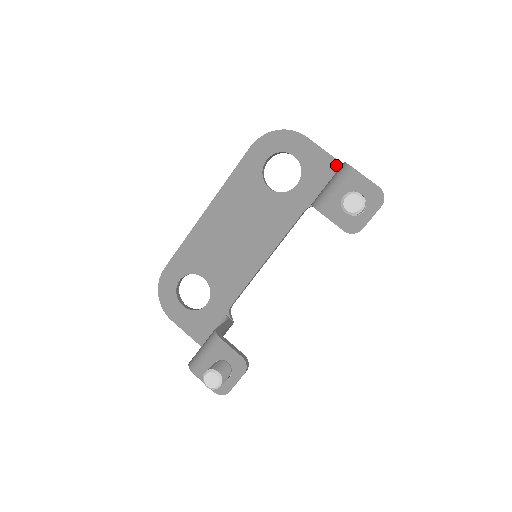
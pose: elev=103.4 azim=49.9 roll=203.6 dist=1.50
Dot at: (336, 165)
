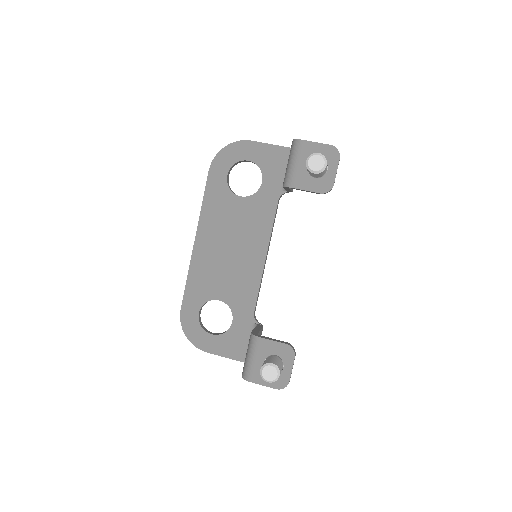
Dot at: (286, 151)
